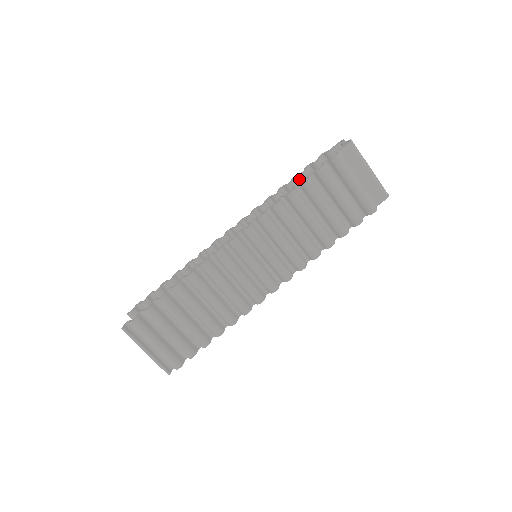
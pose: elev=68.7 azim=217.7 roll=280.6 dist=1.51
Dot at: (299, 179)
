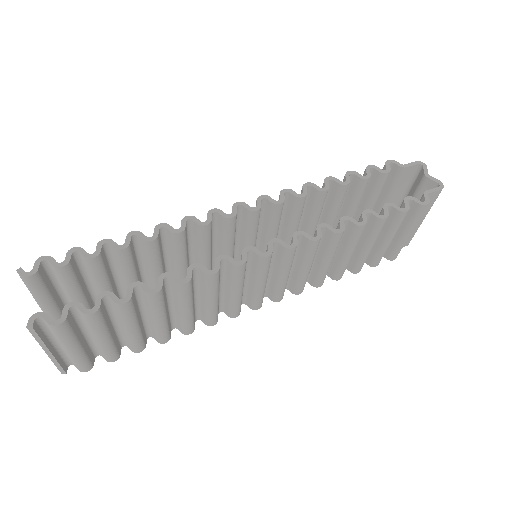
Dot at: (352, 179)
